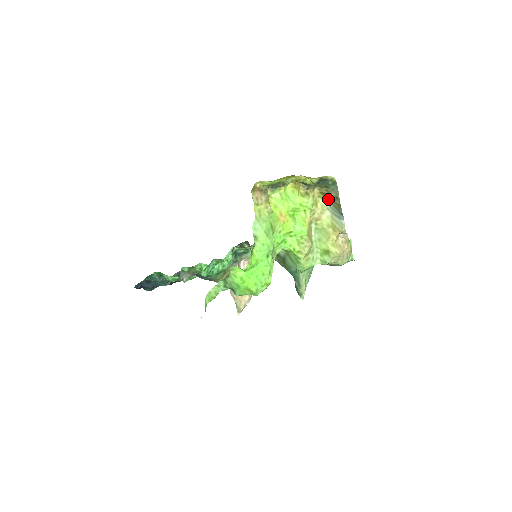
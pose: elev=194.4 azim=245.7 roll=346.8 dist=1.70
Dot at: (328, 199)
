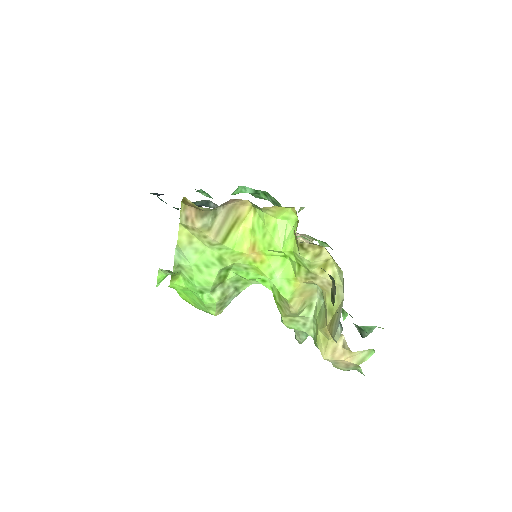
Dot at: occluded
